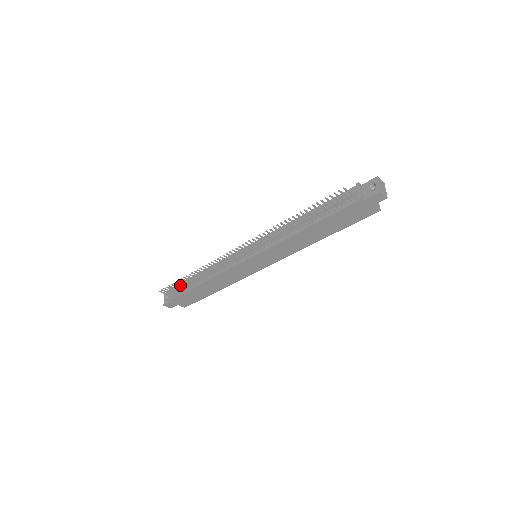
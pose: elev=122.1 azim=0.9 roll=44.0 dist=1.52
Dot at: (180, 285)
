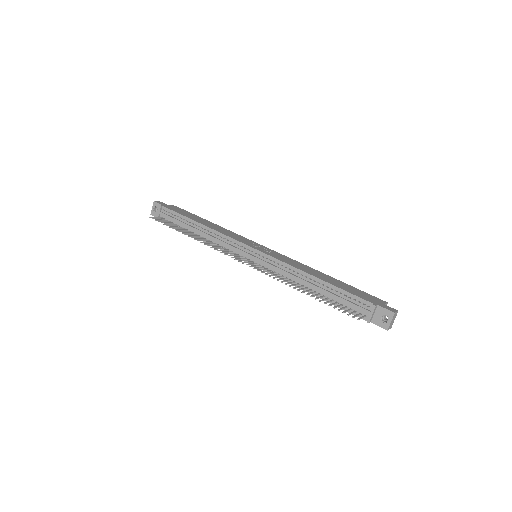
Dot at: (173, 225)
